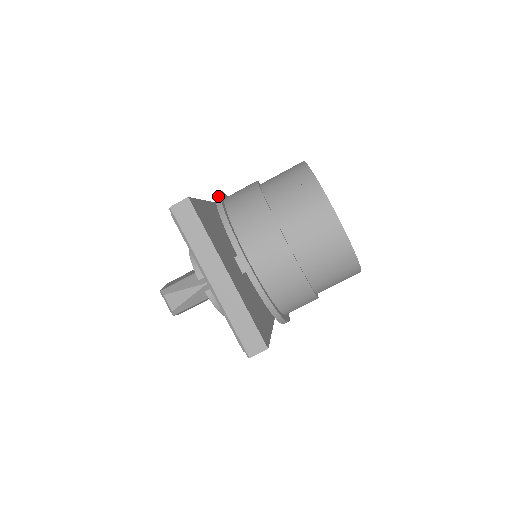
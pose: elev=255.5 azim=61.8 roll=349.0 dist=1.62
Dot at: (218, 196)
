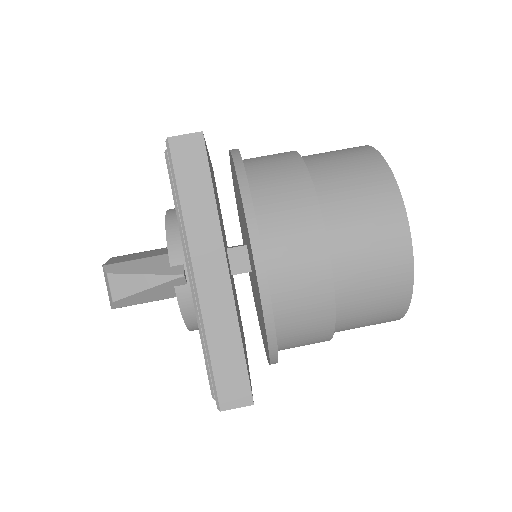
Dot at: (236, 152)
